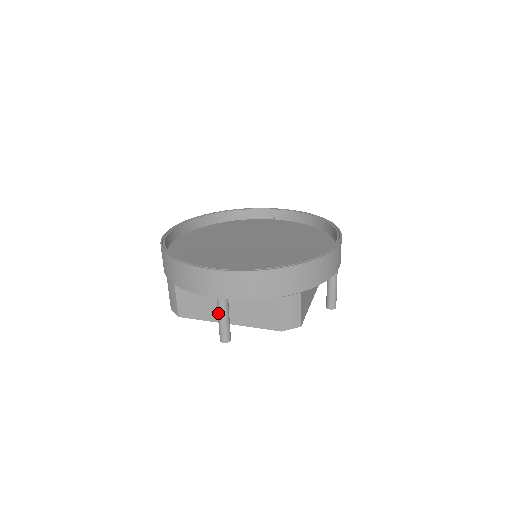
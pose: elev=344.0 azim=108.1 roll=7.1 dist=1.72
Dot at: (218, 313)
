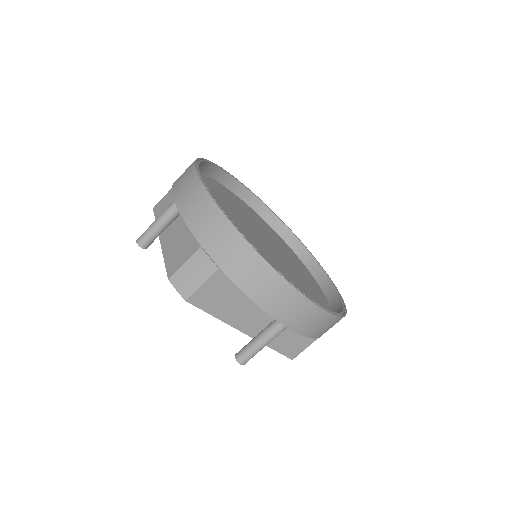
Dot at: (162, 213)
